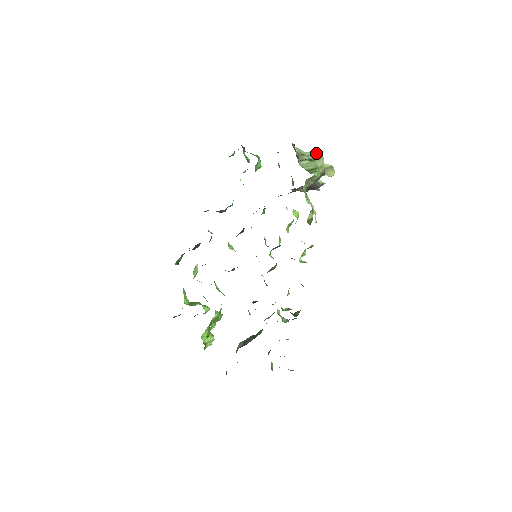
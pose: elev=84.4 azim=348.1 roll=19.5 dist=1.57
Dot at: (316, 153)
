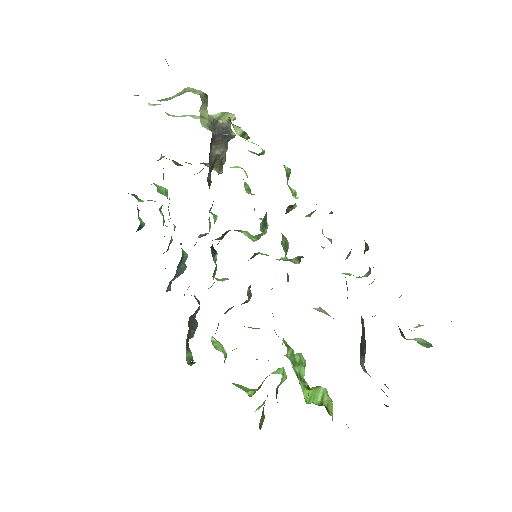
Dot at: (178, 93)
